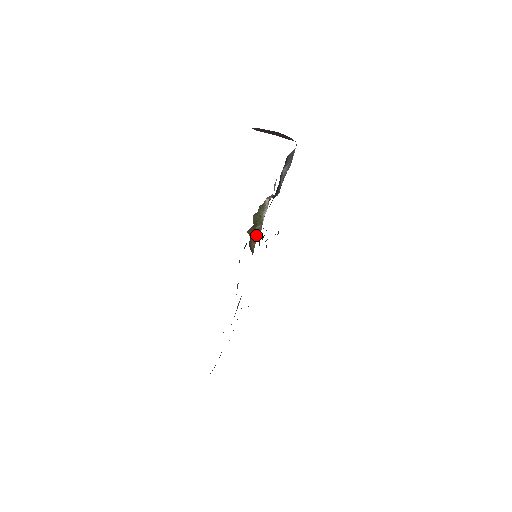
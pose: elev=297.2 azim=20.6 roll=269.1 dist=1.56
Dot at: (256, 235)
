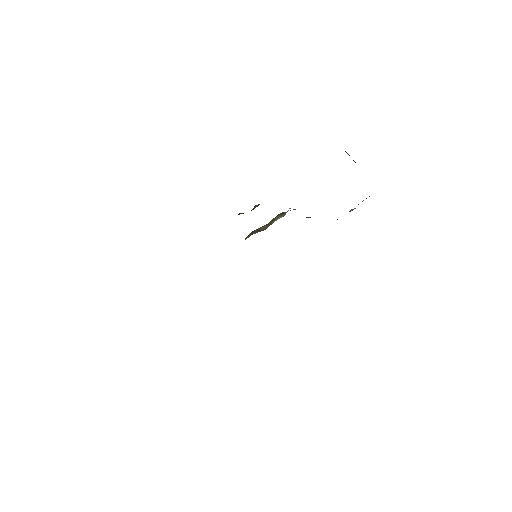
Dot at: (257, 231)
